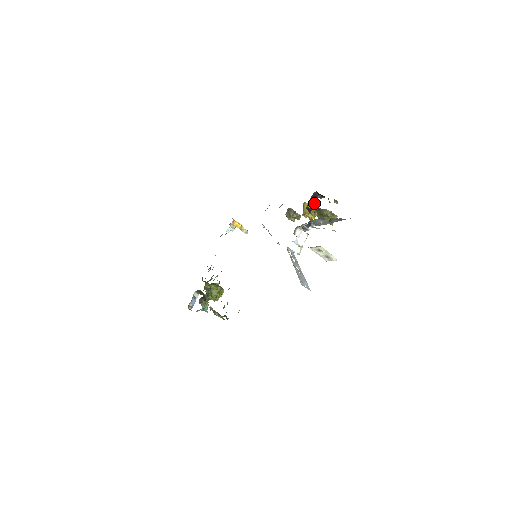
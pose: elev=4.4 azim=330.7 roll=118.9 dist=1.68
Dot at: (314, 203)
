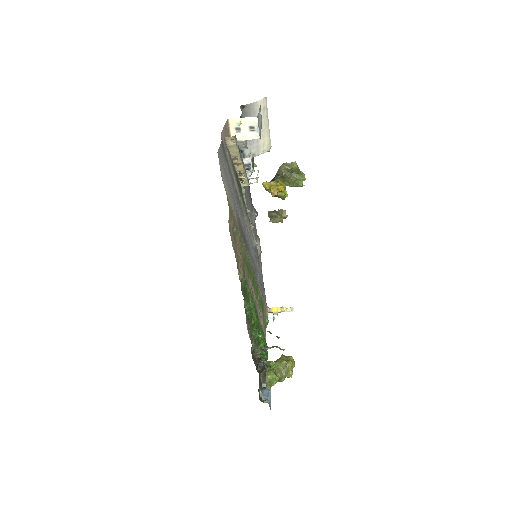
Dot at: occluded
